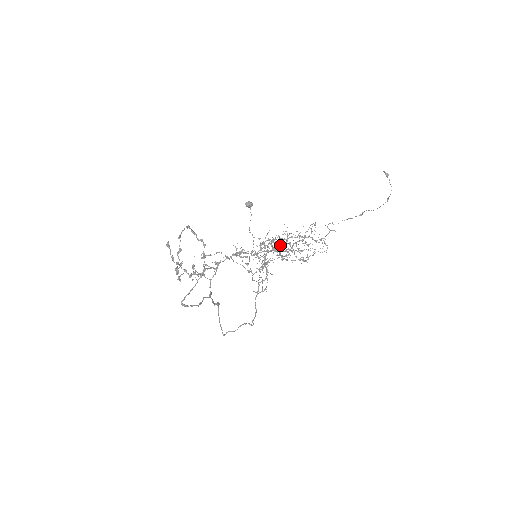
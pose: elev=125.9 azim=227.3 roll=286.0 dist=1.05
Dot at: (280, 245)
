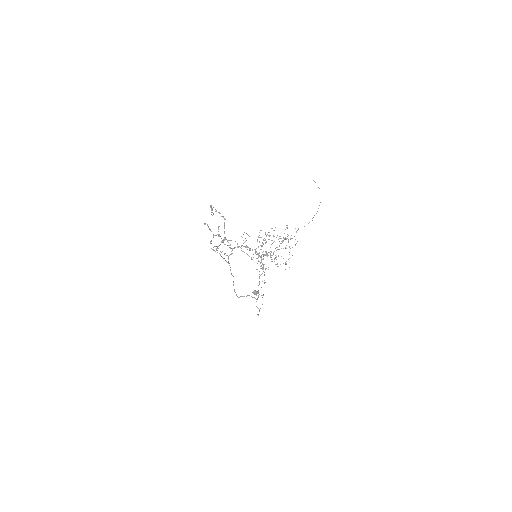
Dot at: occluded
